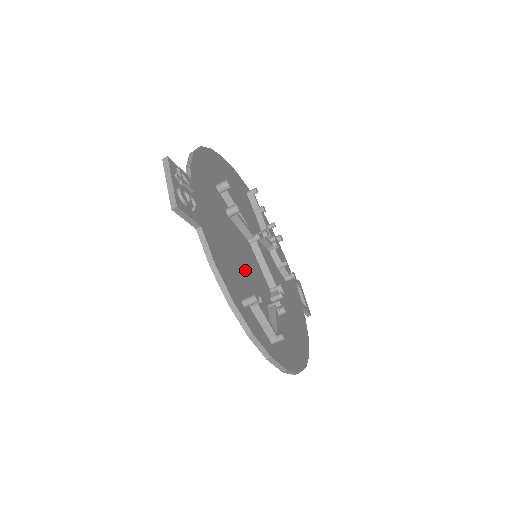
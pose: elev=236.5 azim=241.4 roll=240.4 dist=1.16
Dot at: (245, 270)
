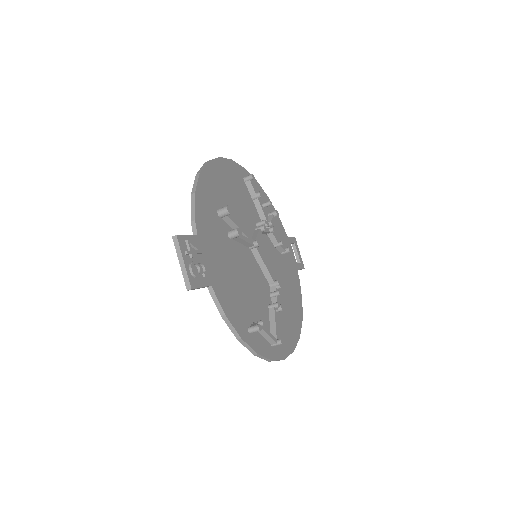
Dot at: (248, 289)
